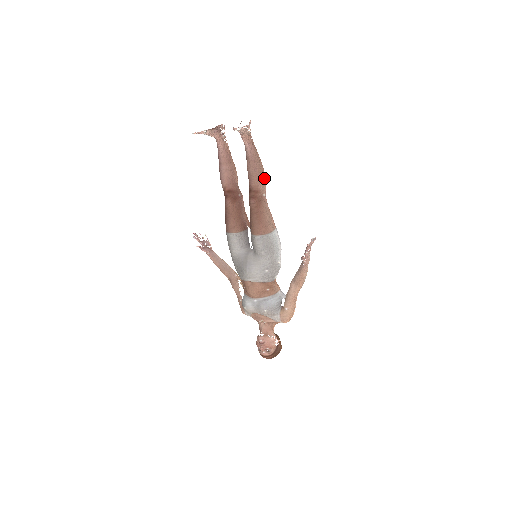
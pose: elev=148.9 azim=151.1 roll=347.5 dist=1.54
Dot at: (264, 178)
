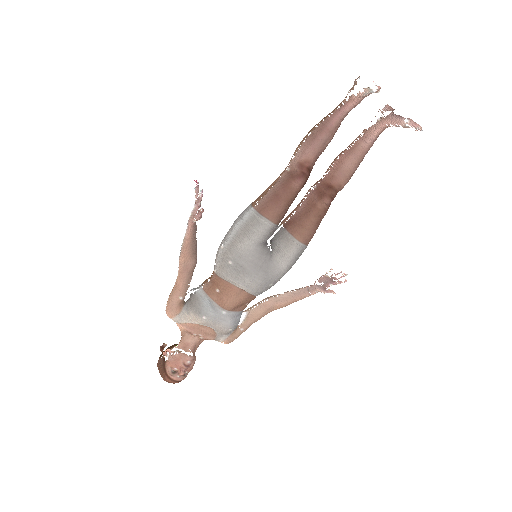
Dot at: occluded
